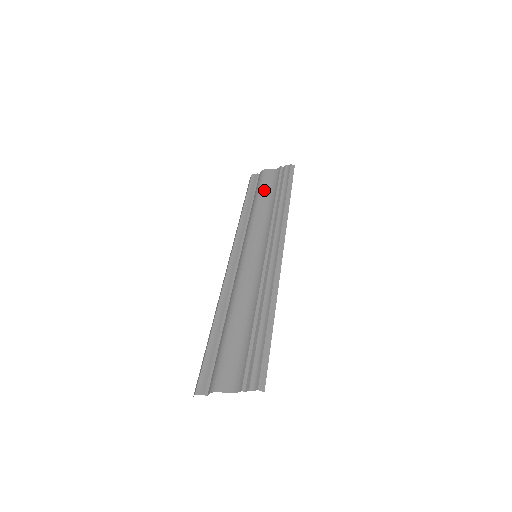
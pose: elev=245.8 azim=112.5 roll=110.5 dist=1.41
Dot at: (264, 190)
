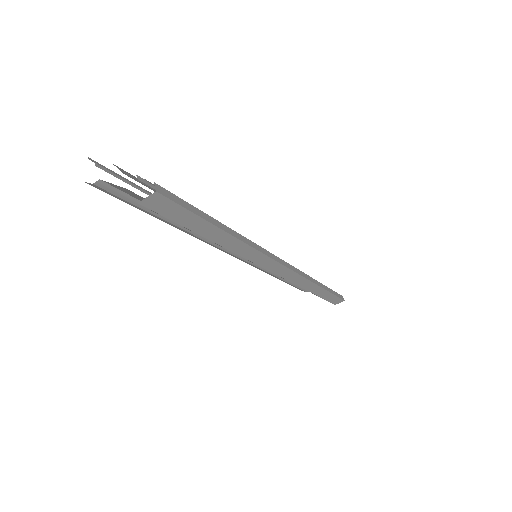
Dot at: occluded
